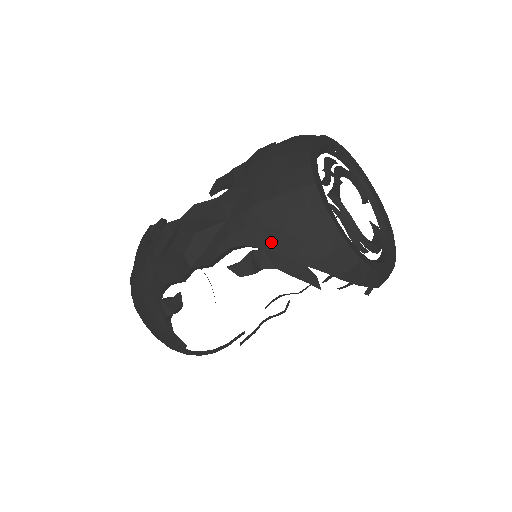
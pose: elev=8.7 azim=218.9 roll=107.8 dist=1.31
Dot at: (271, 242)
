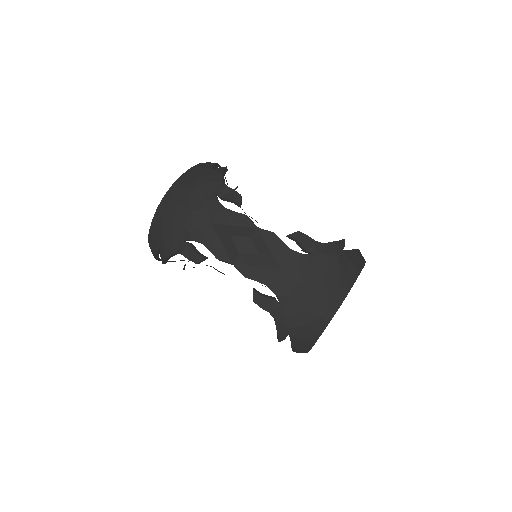
Dot at: (289, 308)
